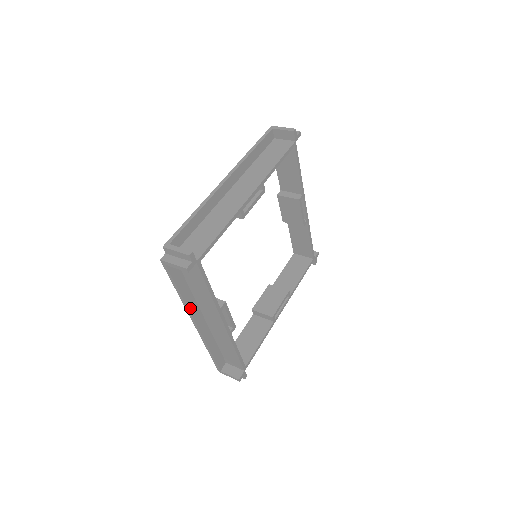
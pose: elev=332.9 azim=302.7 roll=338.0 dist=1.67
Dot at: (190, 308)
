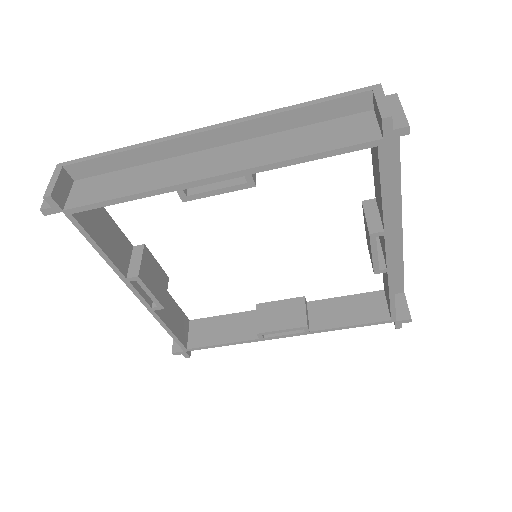
Dot at: occluded
